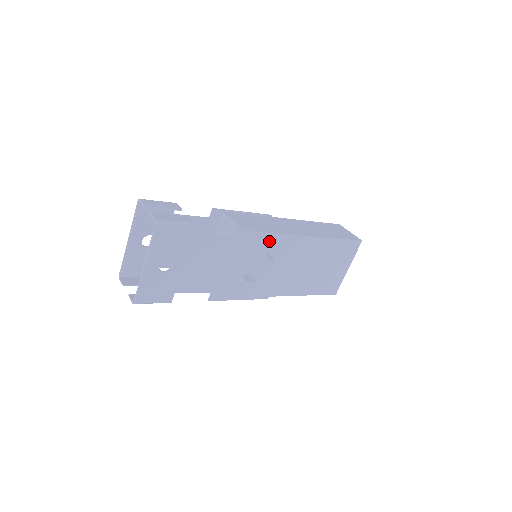
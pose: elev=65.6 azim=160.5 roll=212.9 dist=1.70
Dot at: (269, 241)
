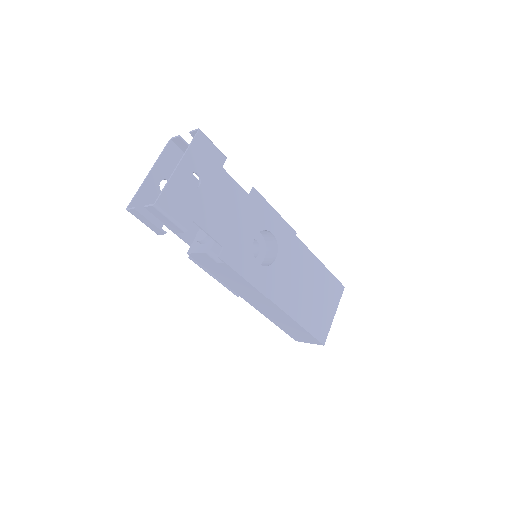
Dot at: (277, 224)
